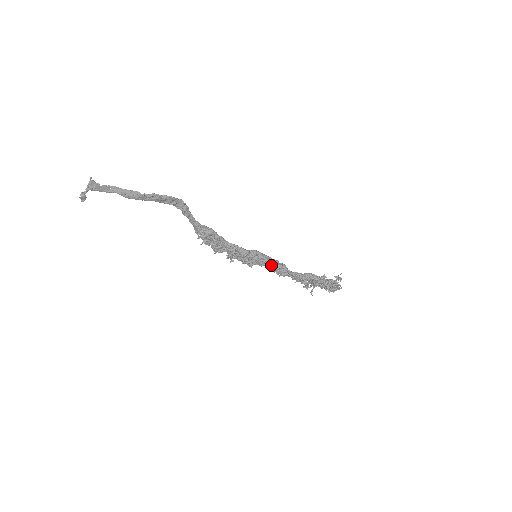
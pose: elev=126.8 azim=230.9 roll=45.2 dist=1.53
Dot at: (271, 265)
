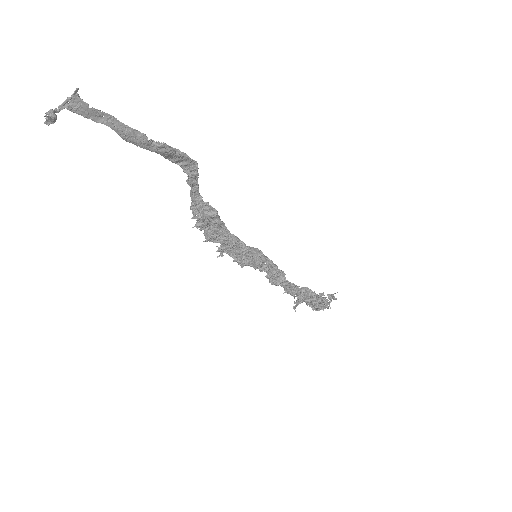
Dot at: (268, 270)
